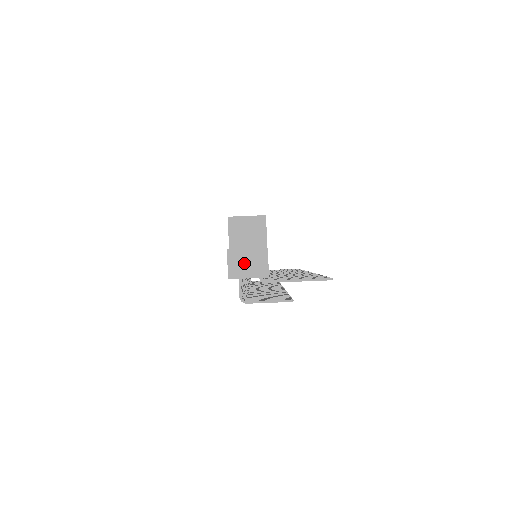
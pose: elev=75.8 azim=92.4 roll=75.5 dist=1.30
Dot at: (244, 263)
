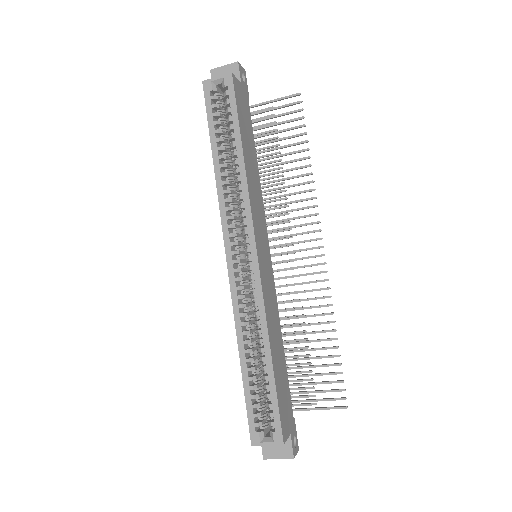
Dot at: occluded
